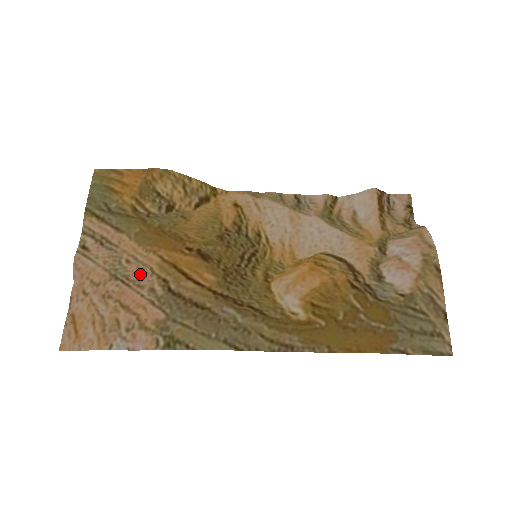
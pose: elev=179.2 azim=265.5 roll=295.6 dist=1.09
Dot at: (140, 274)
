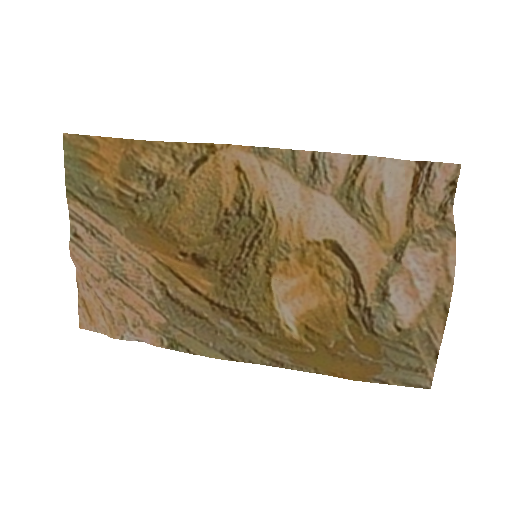
Dot at: (137, 274)
